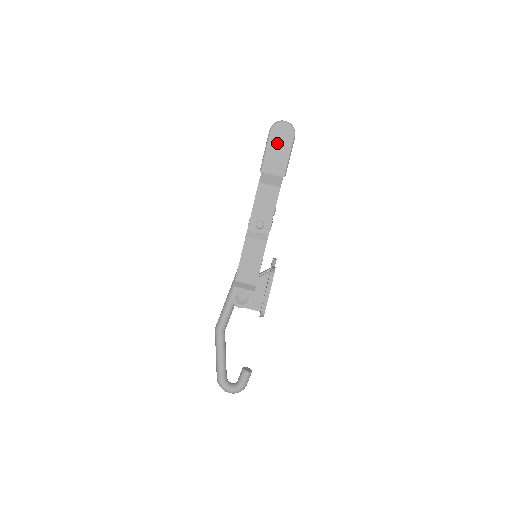
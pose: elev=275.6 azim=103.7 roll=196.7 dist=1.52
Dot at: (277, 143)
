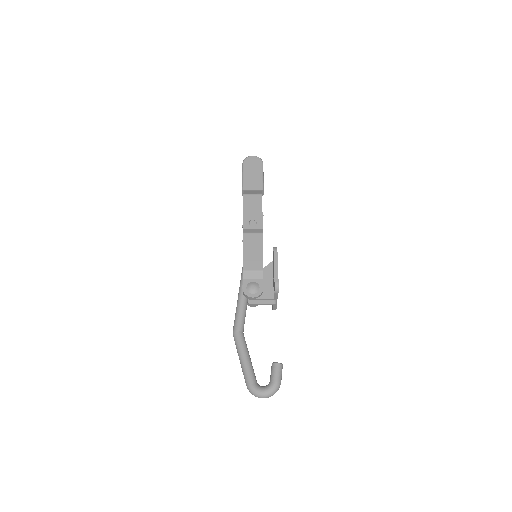
Dot at: (251, 169)
